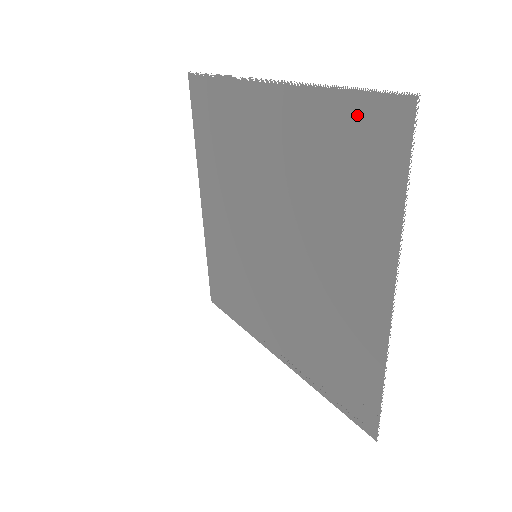
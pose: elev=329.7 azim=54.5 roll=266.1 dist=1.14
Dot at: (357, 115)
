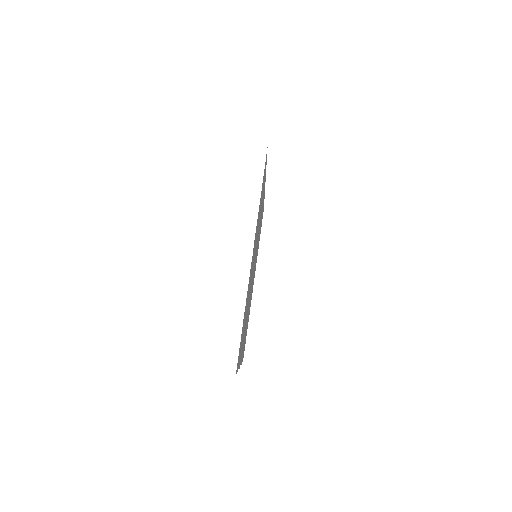
Dot at: occluded
